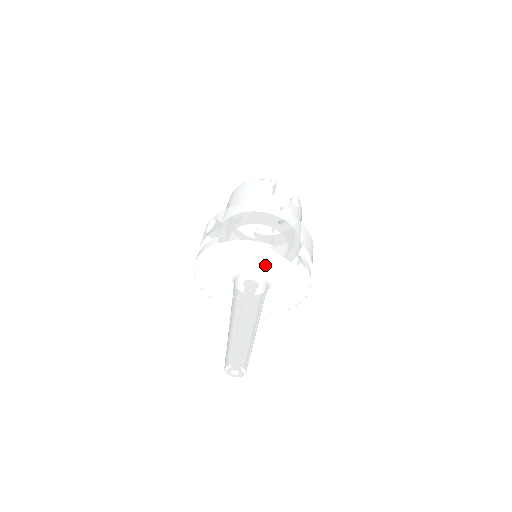
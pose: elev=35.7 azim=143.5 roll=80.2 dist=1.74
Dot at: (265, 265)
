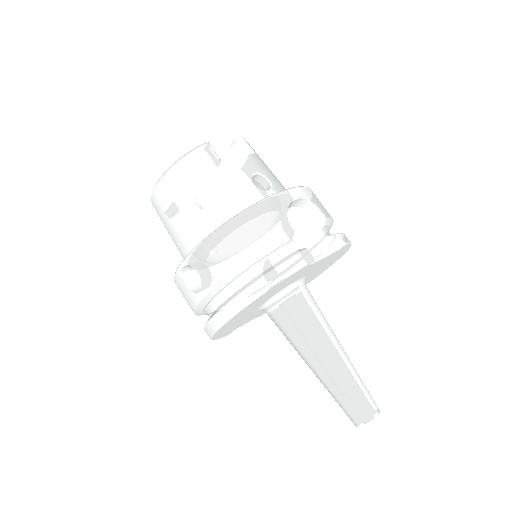
Dot at: (300, 276)
